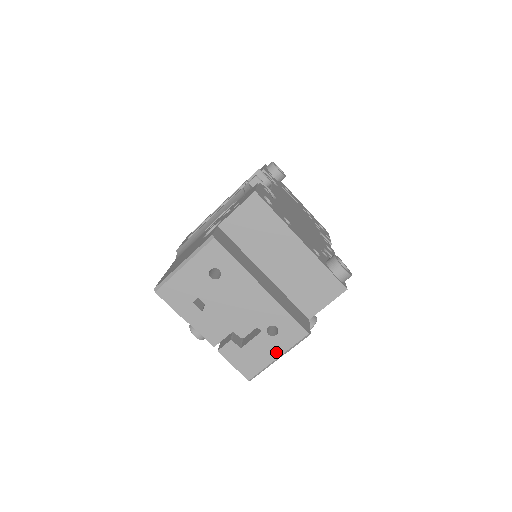
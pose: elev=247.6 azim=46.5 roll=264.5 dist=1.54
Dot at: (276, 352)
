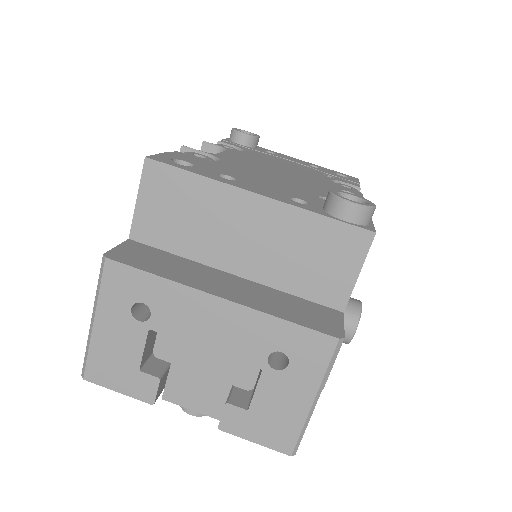
Dot at: (305, 393)
